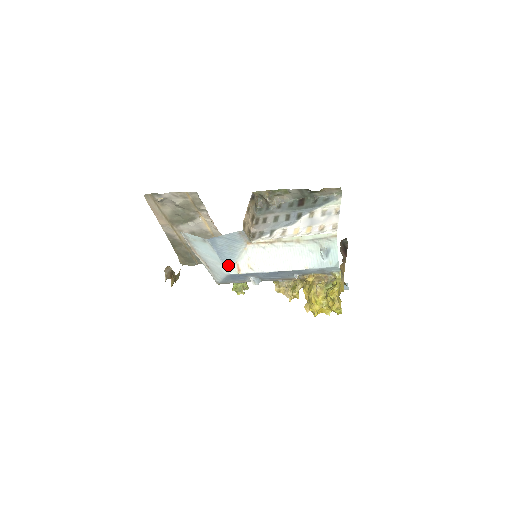
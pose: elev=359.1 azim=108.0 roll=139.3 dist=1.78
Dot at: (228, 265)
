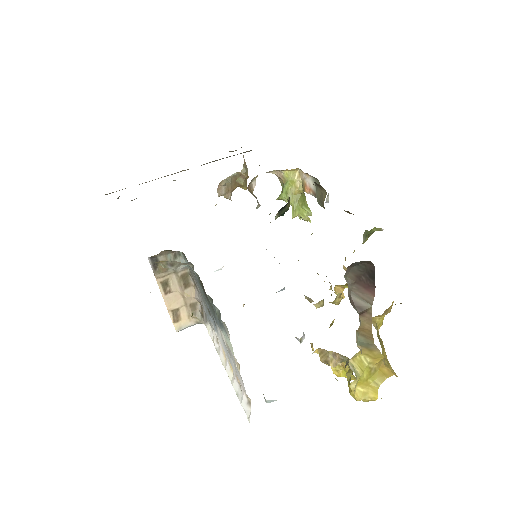
Dot at: occluded
